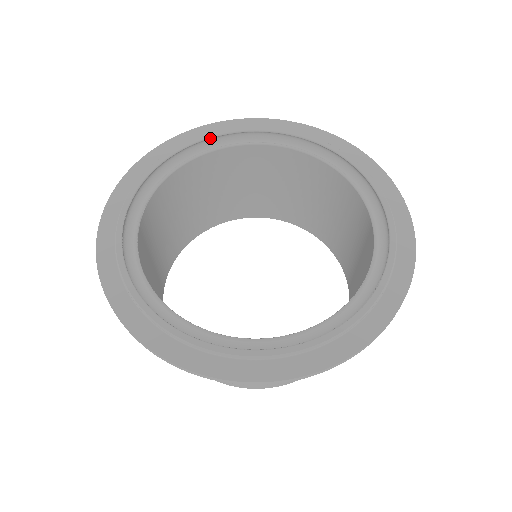
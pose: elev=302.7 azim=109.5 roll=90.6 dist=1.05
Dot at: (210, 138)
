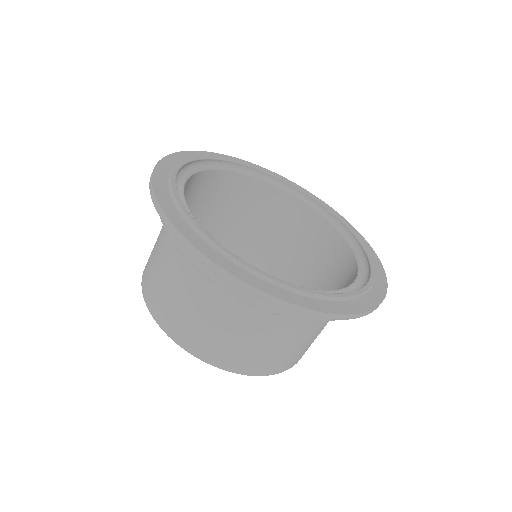
Dot at: (238, 164)
